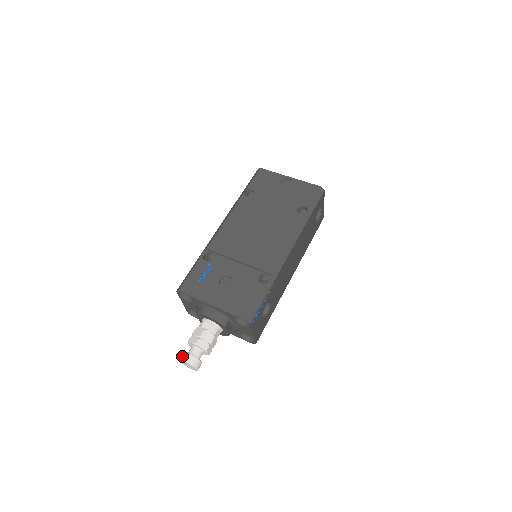
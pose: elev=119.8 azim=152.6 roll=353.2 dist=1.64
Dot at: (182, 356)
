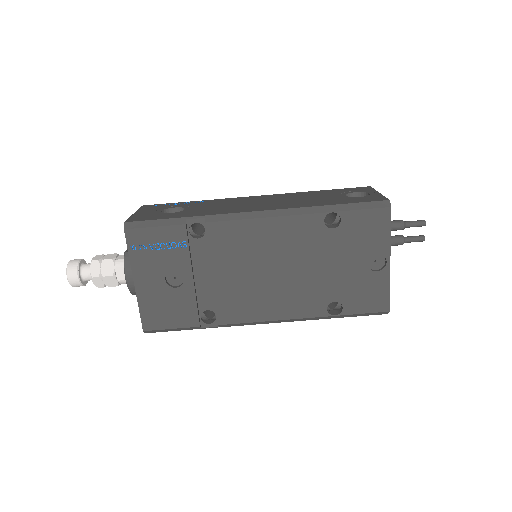
Dot at: (71, 268)
